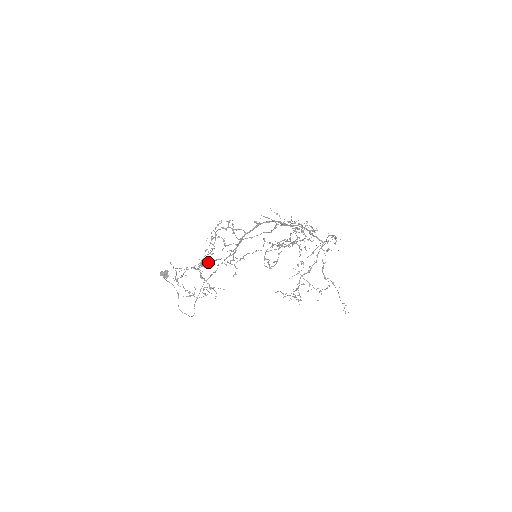
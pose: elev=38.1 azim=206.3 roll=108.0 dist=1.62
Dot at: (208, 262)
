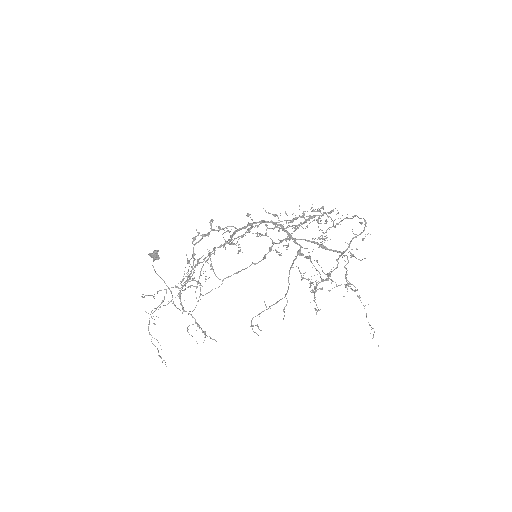
Dot at: (196, 265)
